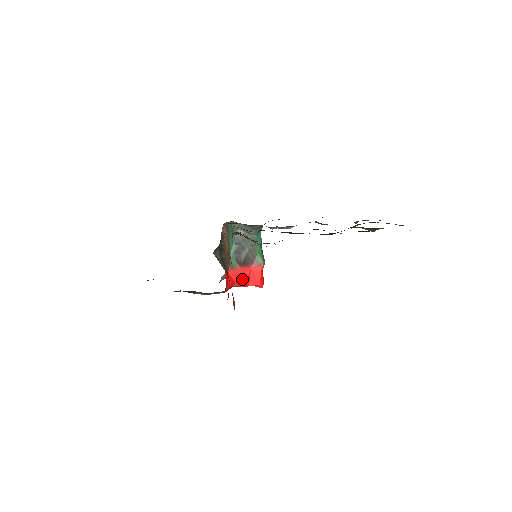
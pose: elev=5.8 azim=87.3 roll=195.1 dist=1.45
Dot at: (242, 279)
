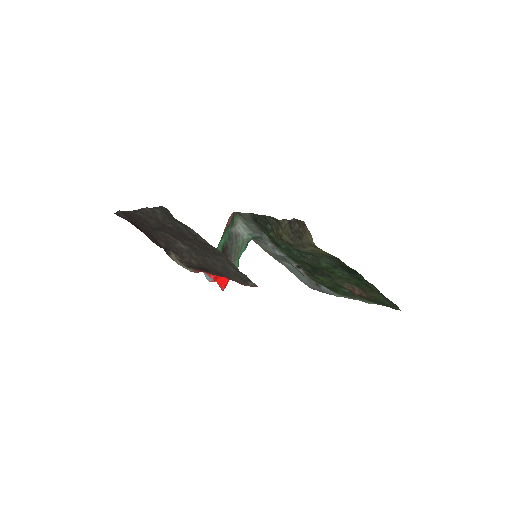
Dot at: occluded
